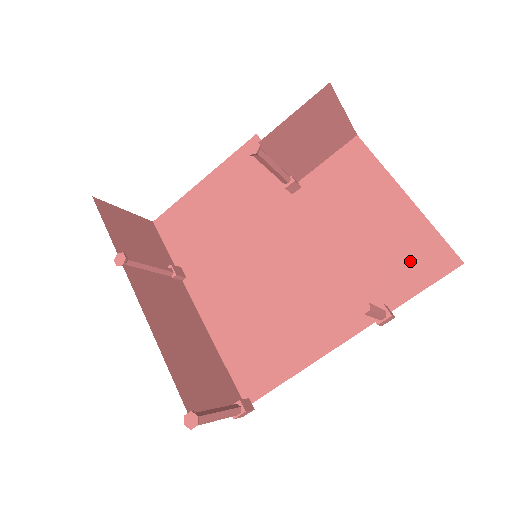
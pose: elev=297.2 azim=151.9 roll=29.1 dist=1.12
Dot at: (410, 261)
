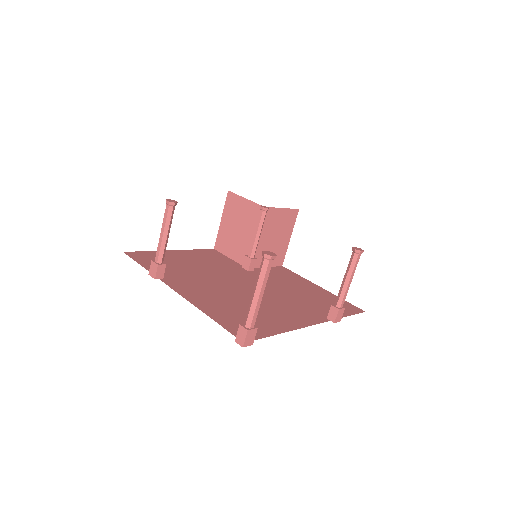
Dot at: occluded
